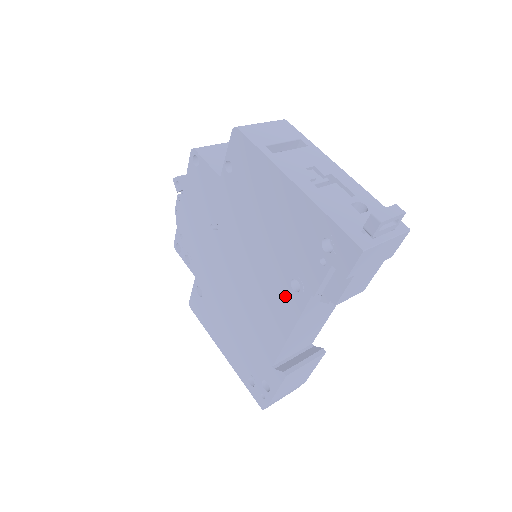
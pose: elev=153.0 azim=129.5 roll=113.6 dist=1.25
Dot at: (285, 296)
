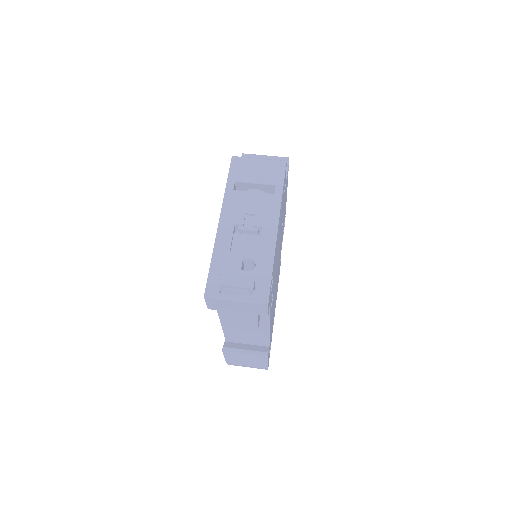
Dot at: occluded
